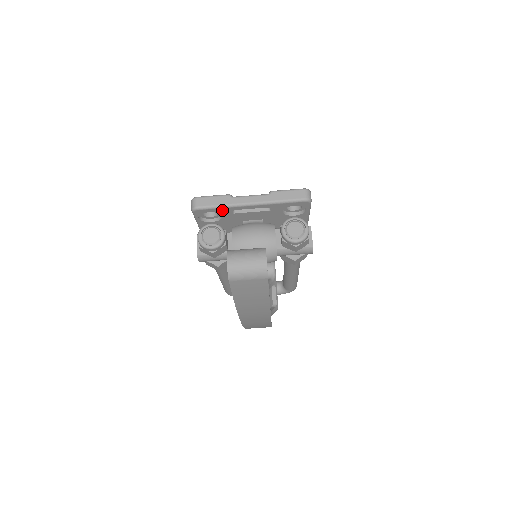
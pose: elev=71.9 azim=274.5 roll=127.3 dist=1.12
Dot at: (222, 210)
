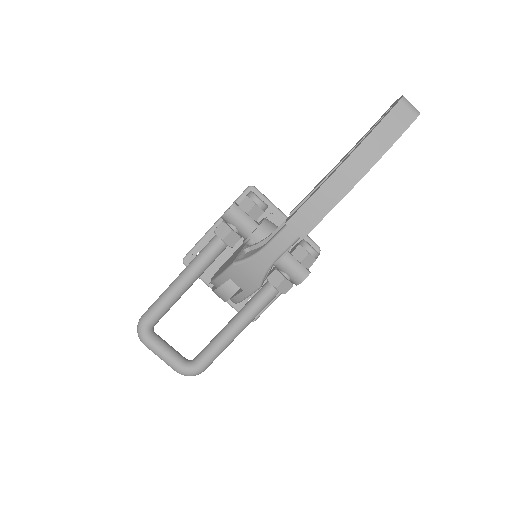
Dot at: occluded
